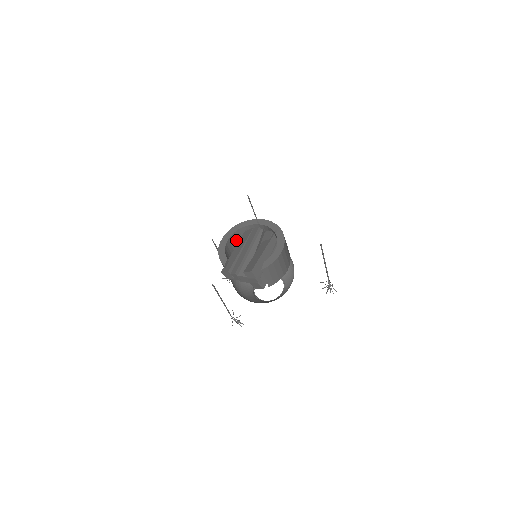
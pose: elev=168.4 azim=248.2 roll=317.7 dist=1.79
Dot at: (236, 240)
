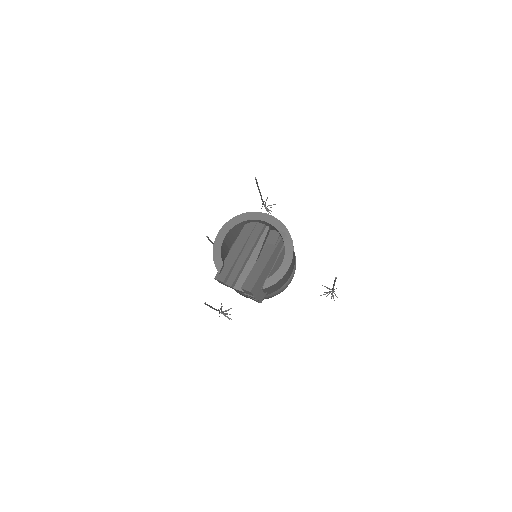
Dot at: (234, 231)
